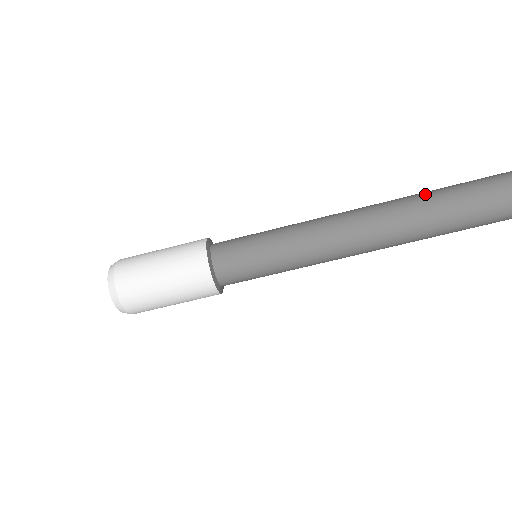
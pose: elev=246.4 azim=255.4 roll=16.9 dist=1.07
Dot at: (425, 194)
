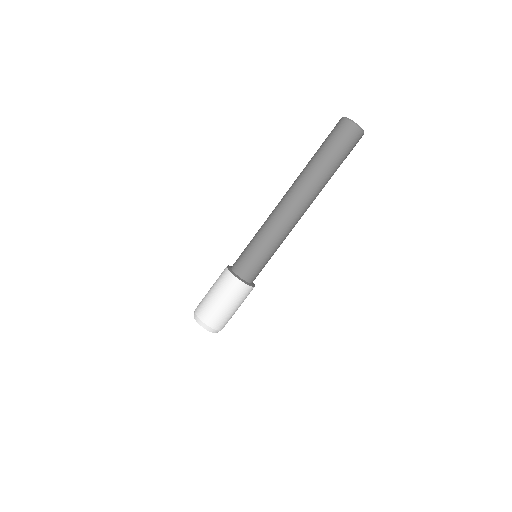
Dot at: (309, 165)
